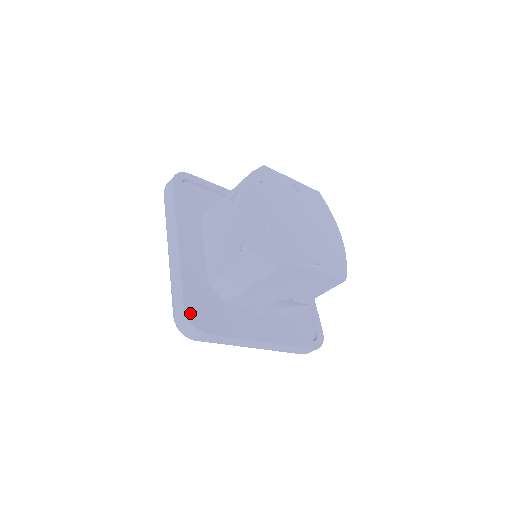
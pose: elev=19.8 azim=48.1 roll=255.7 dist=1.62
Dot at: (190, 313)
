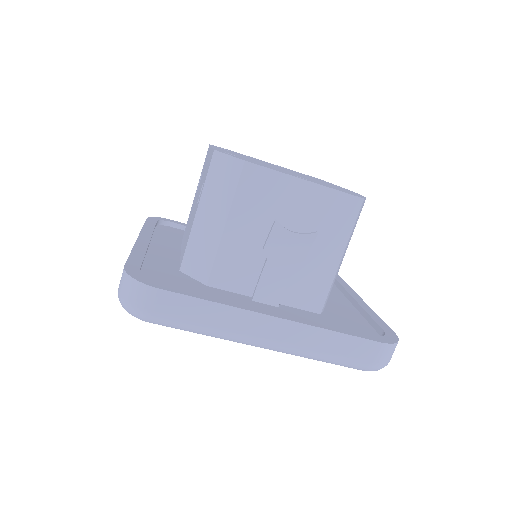
Dot at: (133, 271)
